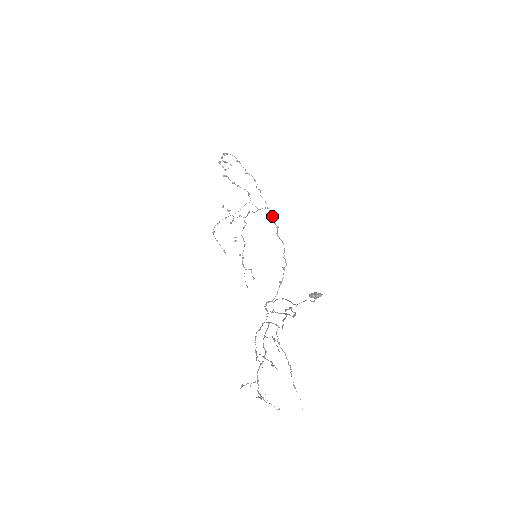
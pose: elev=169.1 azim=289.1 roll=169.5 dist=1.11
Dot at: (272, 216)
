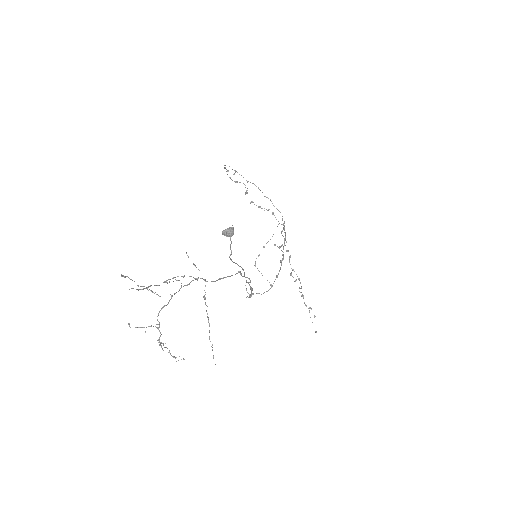
Dot at: occluded
